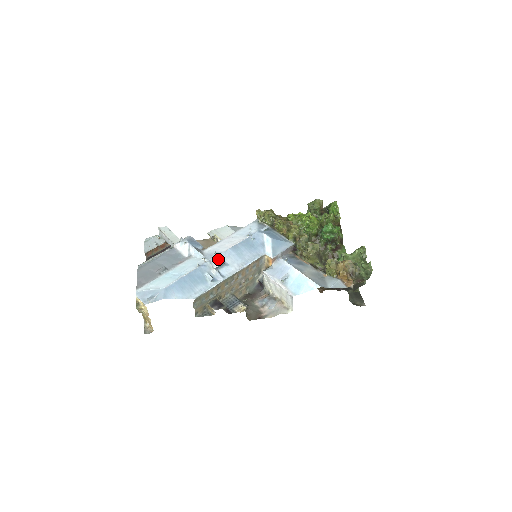
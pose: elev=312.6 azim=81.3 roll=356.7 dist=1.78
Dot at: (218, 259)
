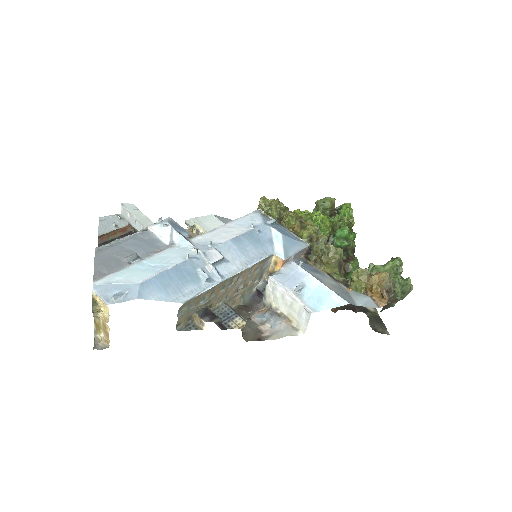
Dot at: (215, 252)
